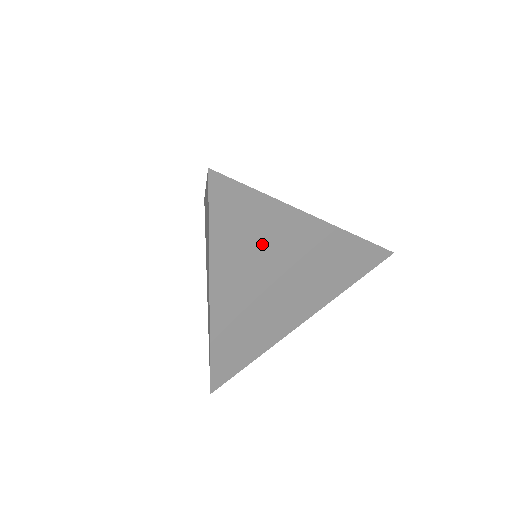
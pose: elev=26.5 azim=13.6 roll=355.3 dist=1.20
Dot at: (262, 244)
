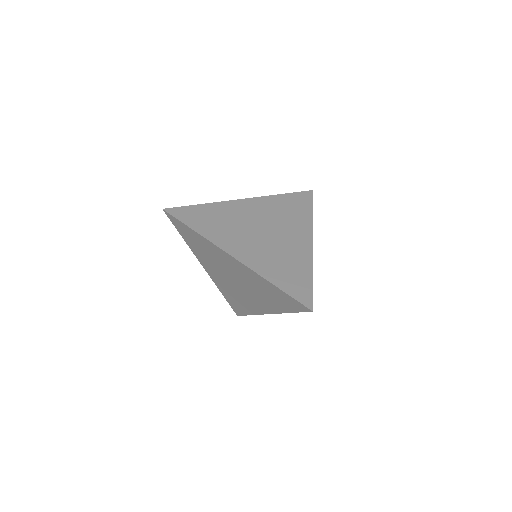
Dot at: occluded
